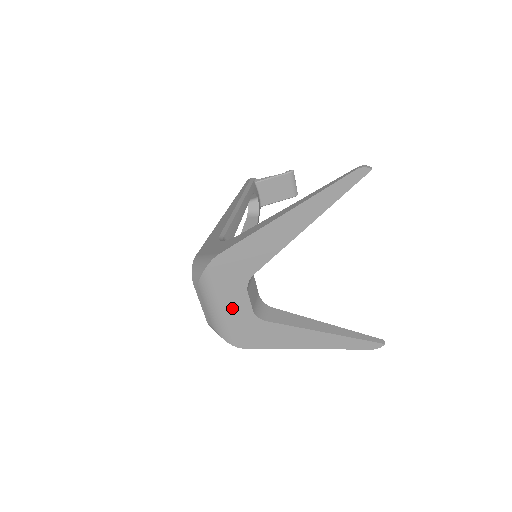
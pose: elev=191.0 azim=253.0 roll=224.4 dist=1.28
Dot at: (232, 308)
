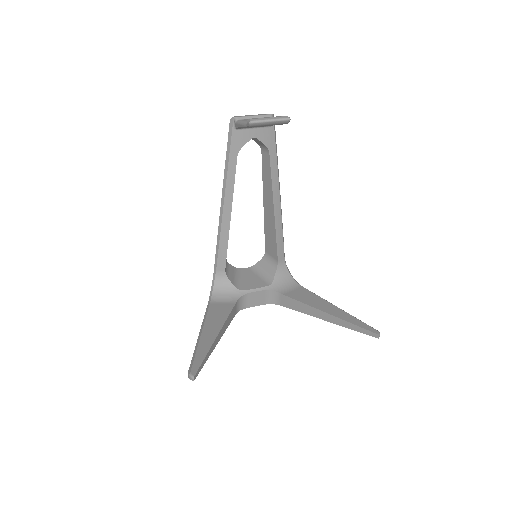
Dot at: occluded
